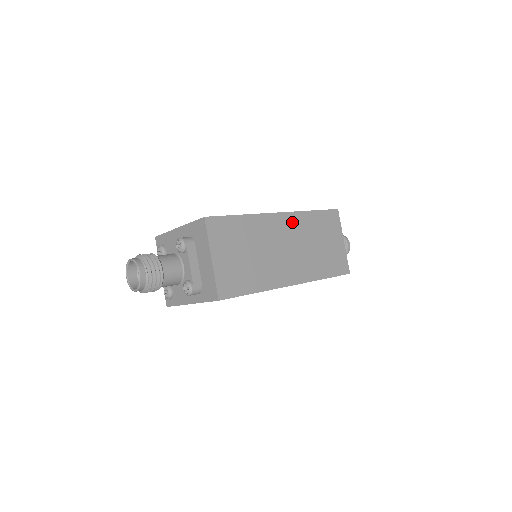
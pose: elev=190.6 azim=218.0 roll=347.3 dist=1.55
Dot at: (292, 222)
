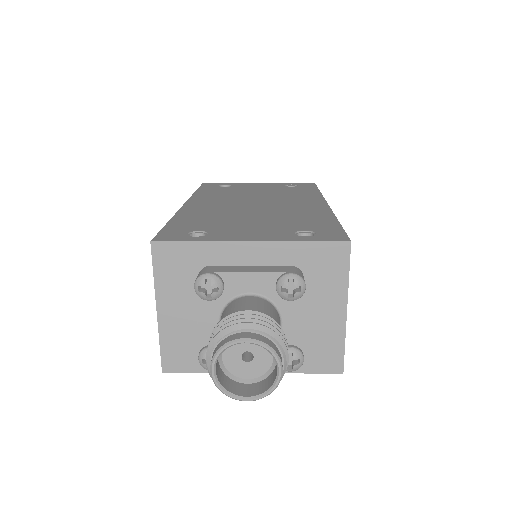
Dot at: occluded
